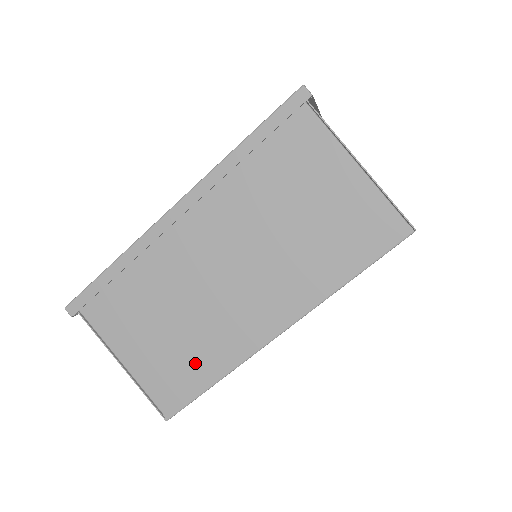
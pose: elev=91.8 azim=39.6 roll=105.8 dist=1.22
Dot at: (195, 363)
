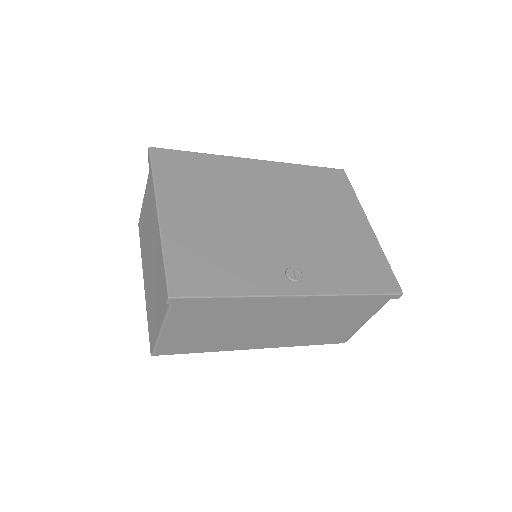
Dot at: (205, 344)
